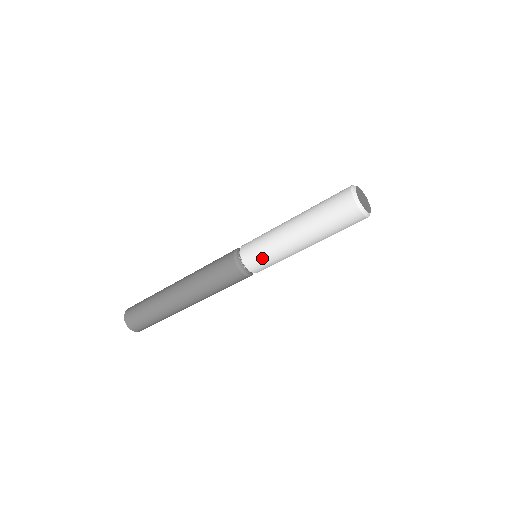
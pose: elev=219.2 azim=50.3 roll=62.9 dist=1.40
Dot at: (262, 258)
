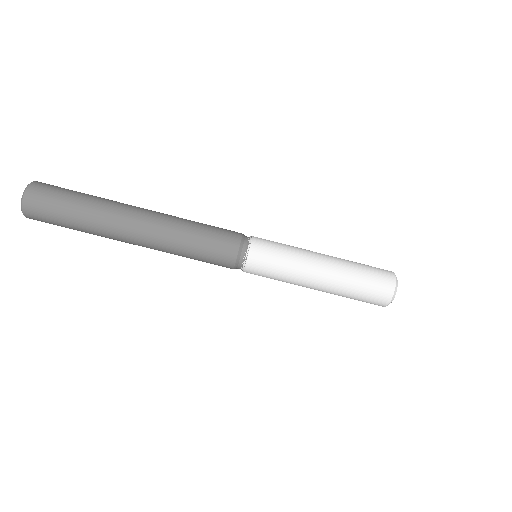
Dot at: (275, 252)
